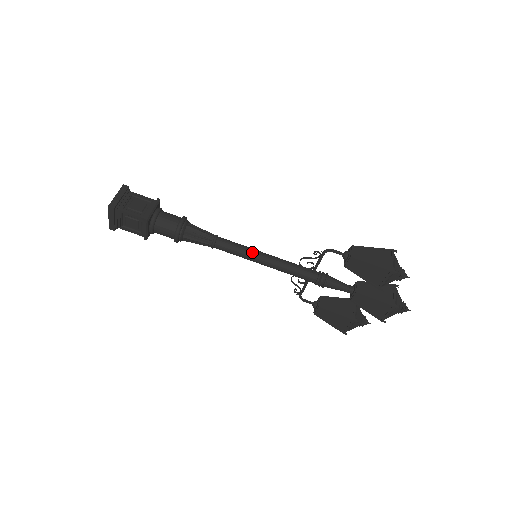
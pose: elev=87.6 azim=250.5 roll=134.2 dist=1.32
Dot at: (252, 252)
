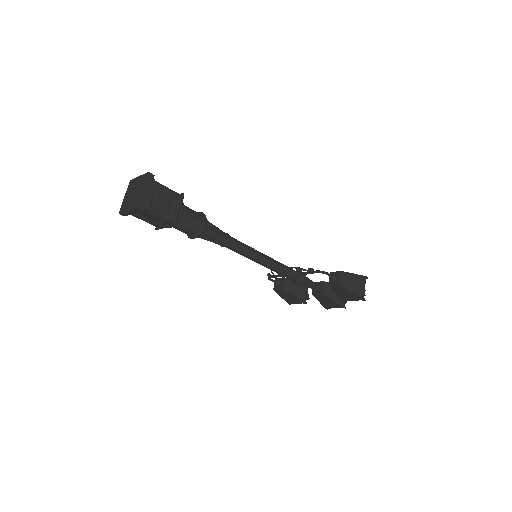
Dot at: (256, 255)
